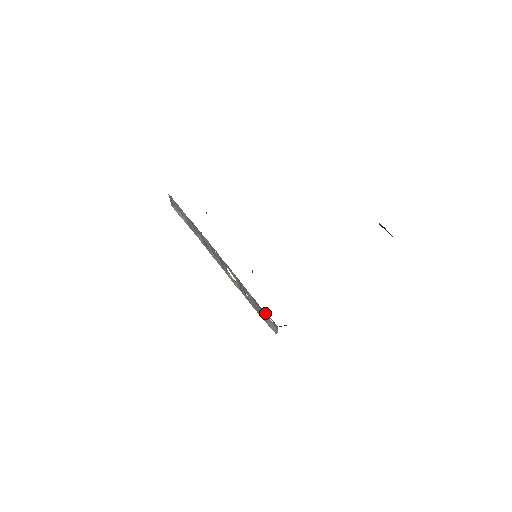
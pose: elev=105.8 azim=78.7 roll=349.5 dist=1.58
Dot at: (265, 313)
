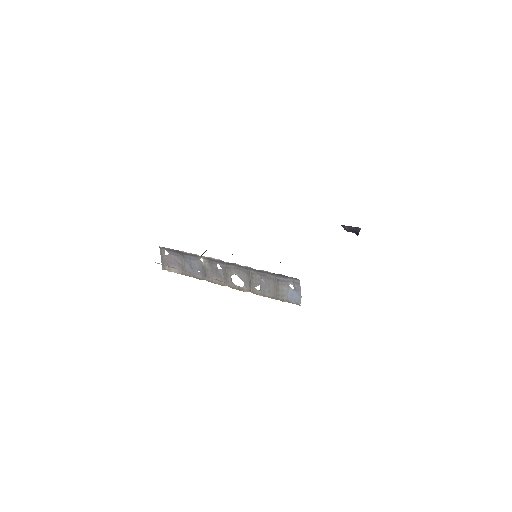
Dot at: (283, 278)
